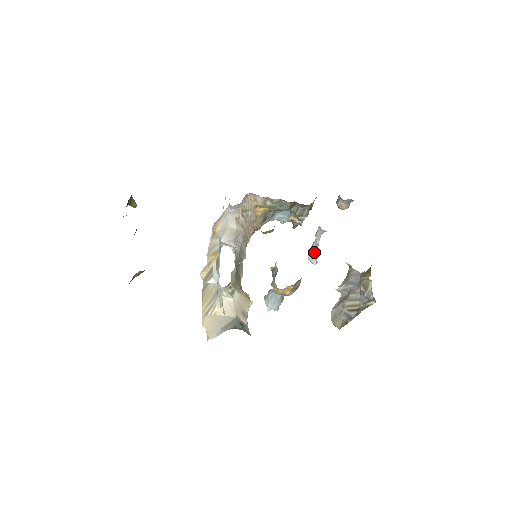
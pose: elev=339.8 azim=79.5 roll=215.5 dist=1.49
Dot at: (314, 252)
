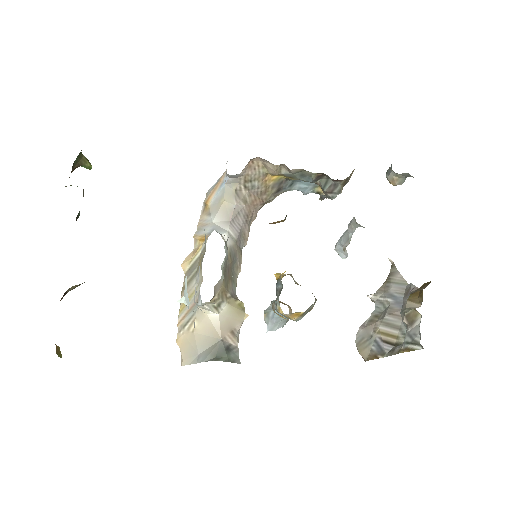
Dot at: (344, 245)
